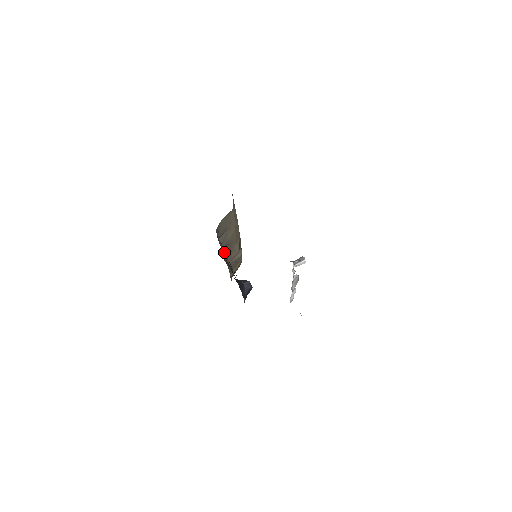
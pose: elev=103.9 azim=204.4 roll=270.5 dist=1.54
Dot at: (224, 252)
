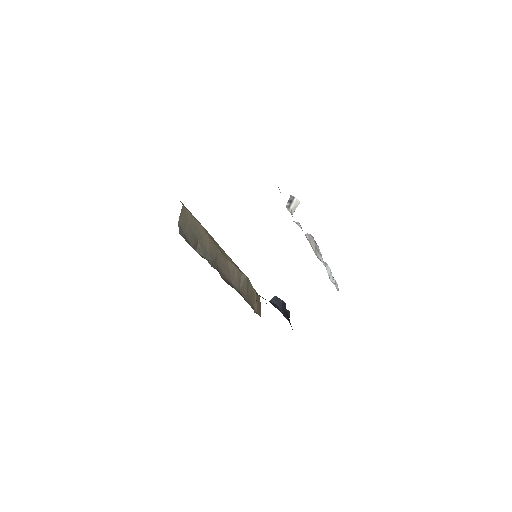
Dot at: occluded
